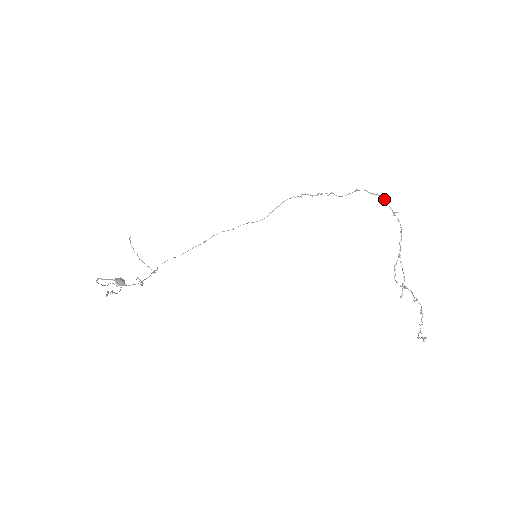
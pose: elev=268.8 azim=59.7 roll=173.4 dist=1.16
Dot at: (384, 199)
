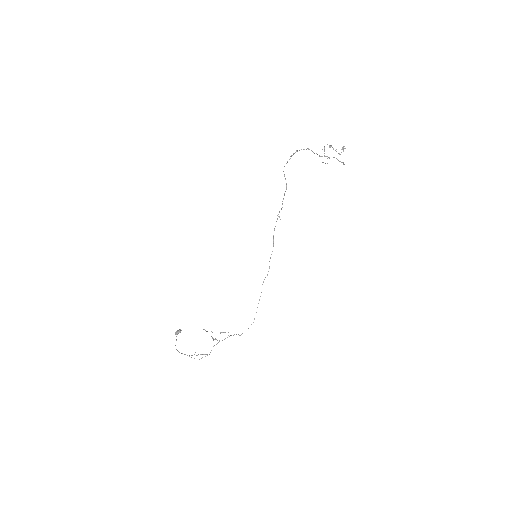
Dot at: occluded
